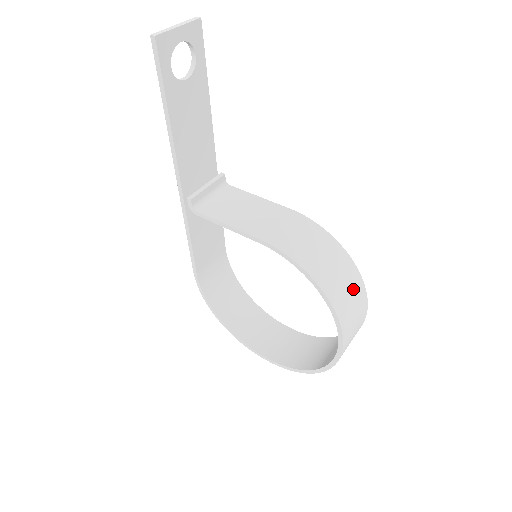
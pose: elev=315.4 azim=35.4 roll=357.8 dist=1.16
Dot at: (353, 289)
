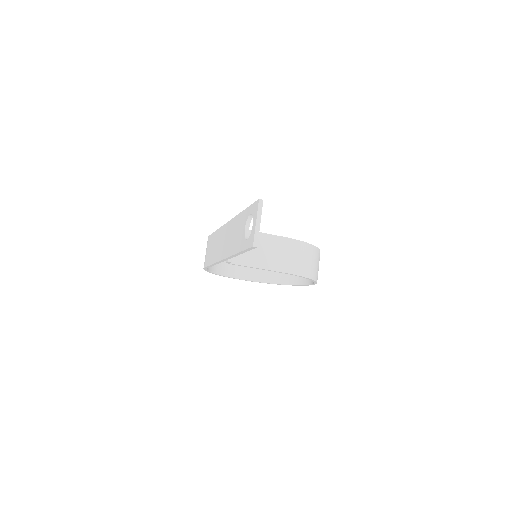
Dot at: occluded
